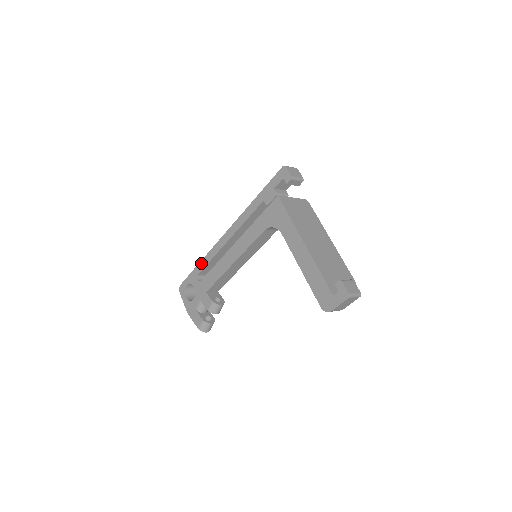
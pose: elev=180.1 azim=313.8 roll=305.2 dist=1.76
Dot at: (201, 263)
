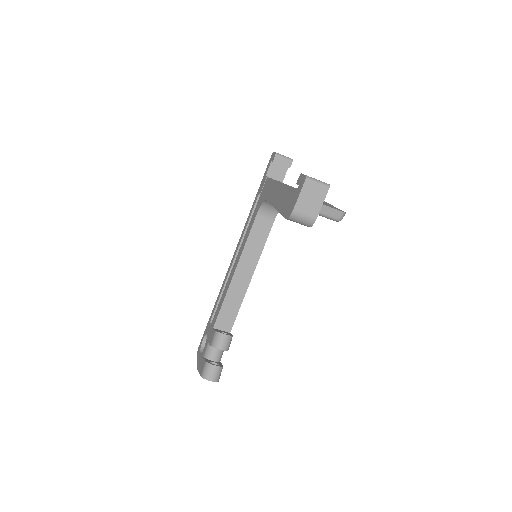
Dot at: (215, 304)
